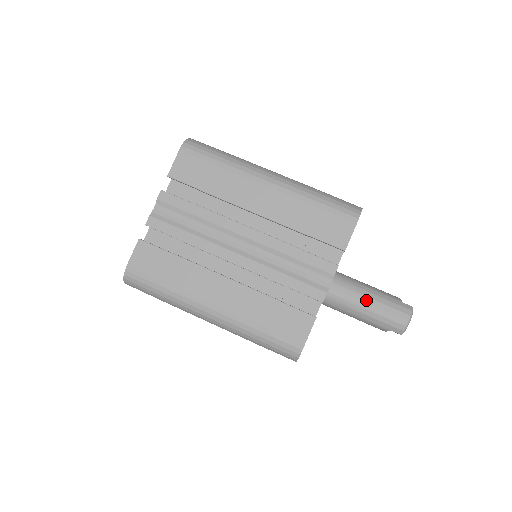
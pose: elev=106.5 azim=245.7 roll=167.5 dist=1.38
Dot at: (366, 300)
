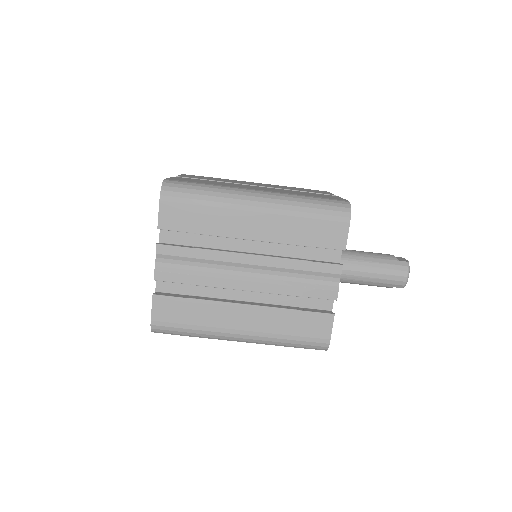
Dot at: (367, 270)
